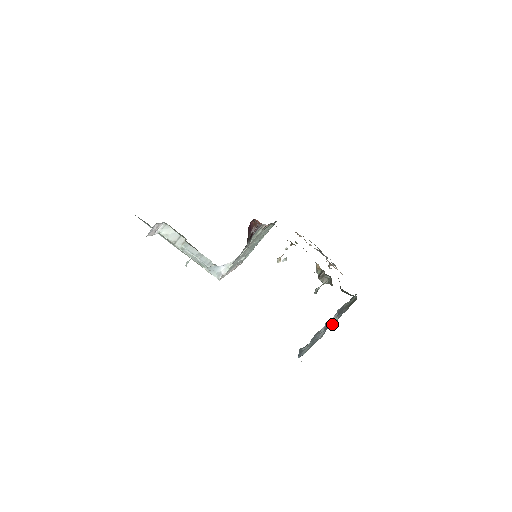
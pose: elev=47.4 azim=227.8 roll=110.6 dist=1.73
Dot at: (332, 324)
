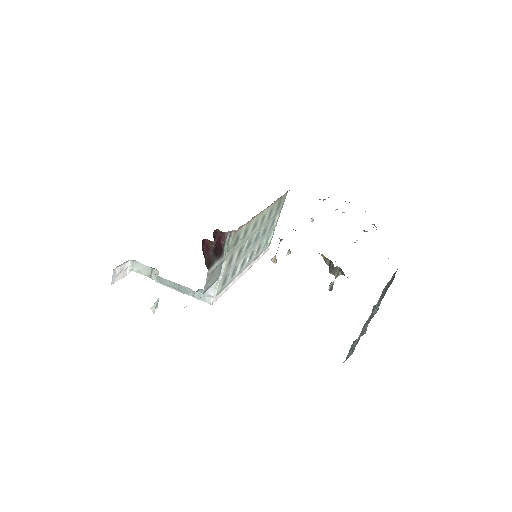
Dot at: (372, 316)
